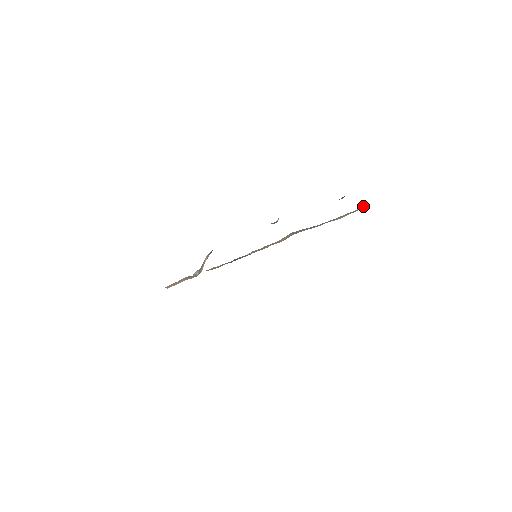
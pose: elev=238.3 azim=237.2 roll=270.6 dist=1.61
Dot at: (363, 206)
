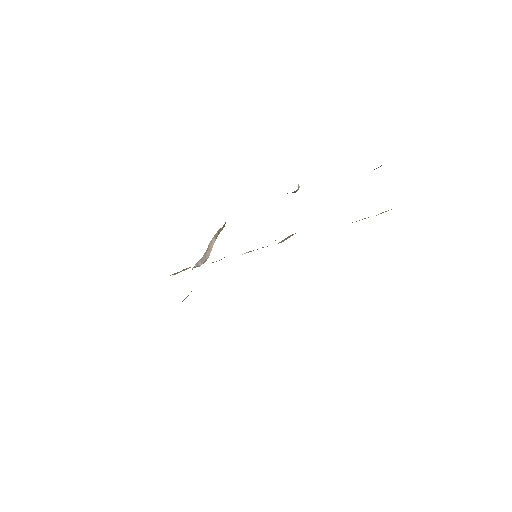
Dot at: occluded
